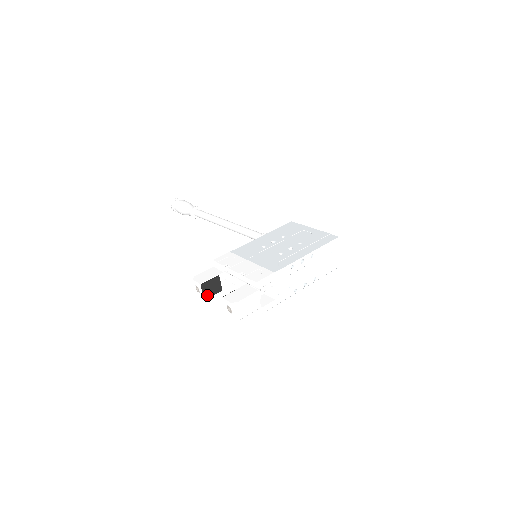
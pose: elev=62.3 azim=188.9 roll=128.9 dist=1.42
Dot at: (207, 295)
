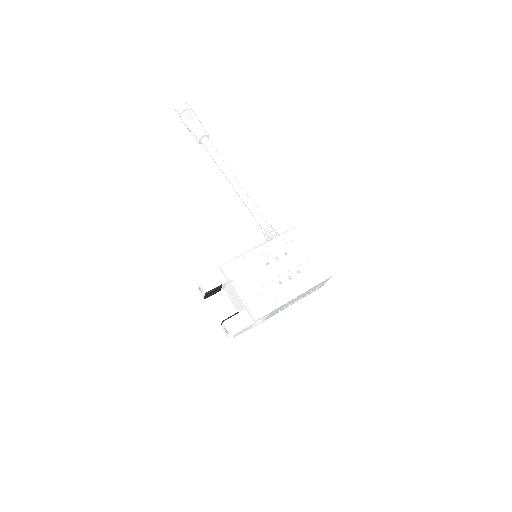
Dot at: (207, 297)
